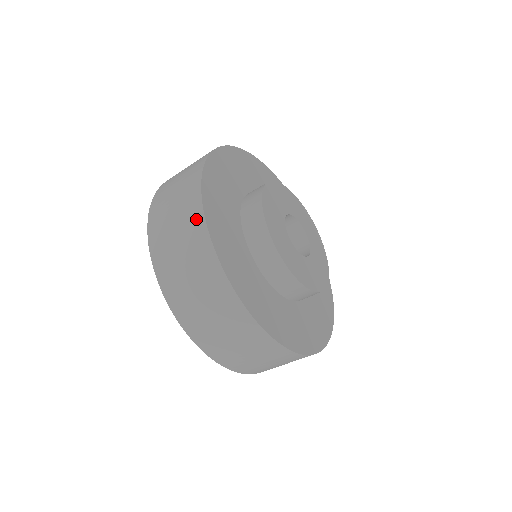
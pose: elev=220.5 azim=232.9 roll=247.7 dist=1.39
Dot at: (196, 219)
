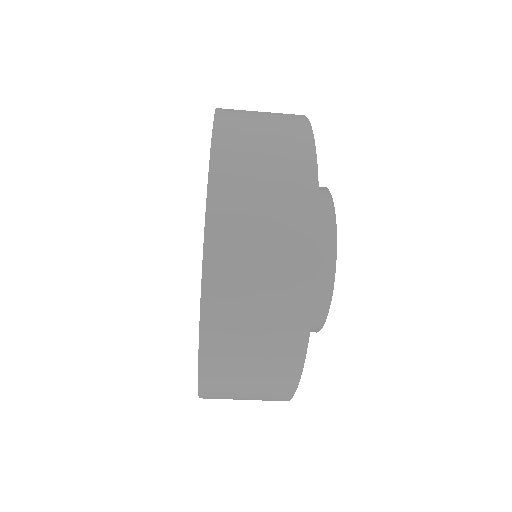
Dot at: (304, 171)
